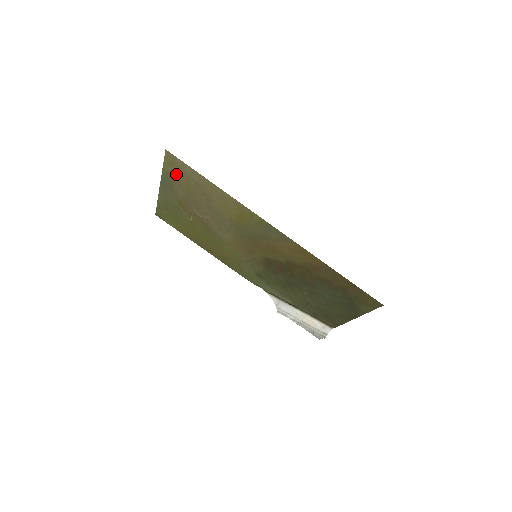
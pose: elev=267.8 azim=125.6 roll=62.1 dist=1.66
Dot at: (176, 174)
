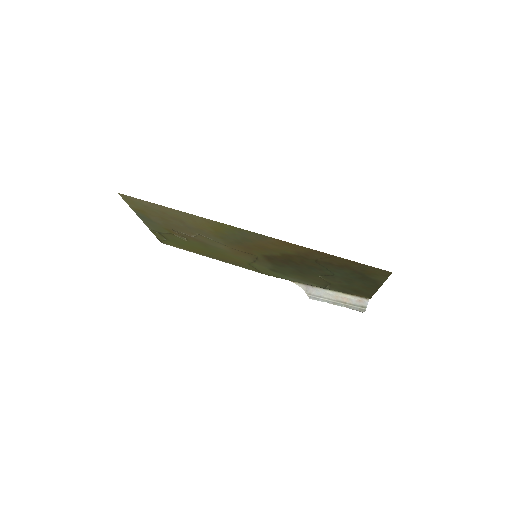
Dot at: (142, 209)
